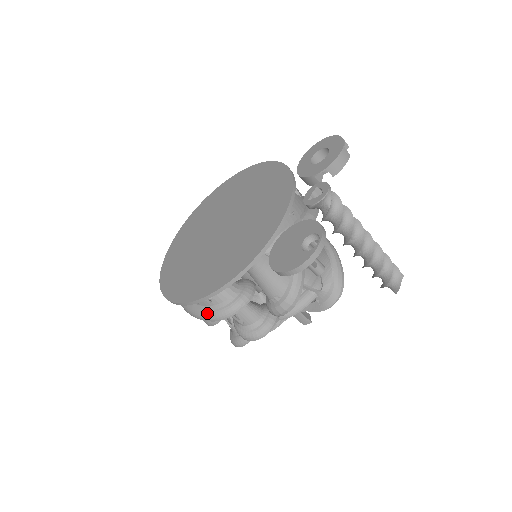
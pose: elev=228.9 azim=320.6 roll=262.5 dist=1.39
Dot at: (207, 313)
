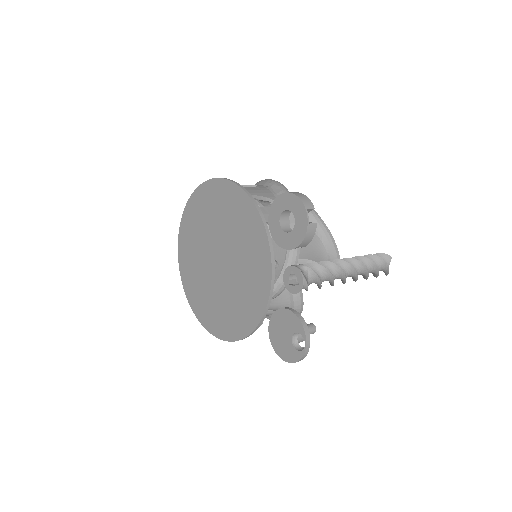
Dot at: occluded
